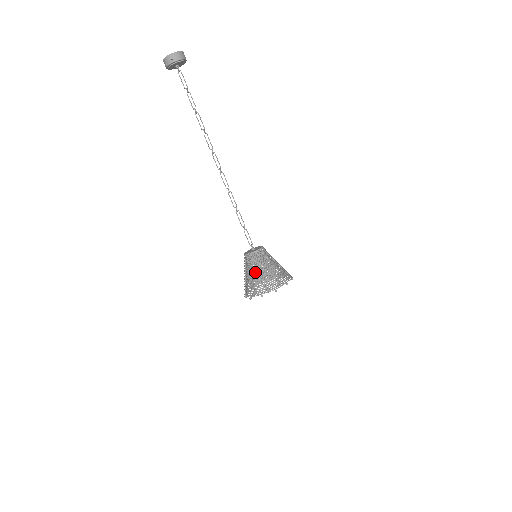
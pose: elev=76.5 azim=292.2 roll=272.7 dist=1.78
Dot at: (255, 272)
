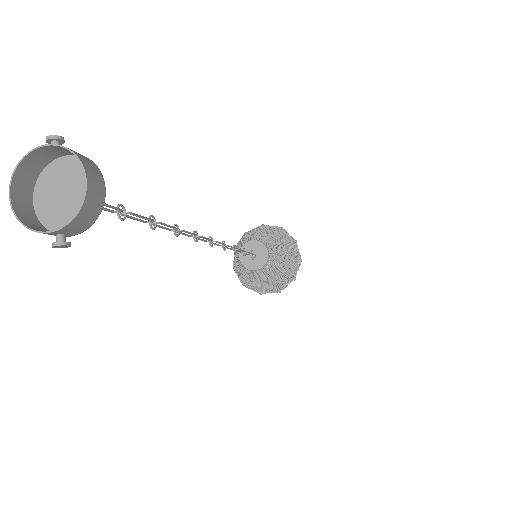
Dot at: (255, 282)
